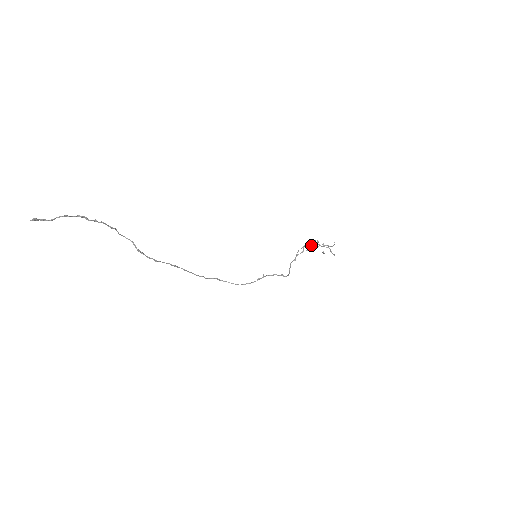
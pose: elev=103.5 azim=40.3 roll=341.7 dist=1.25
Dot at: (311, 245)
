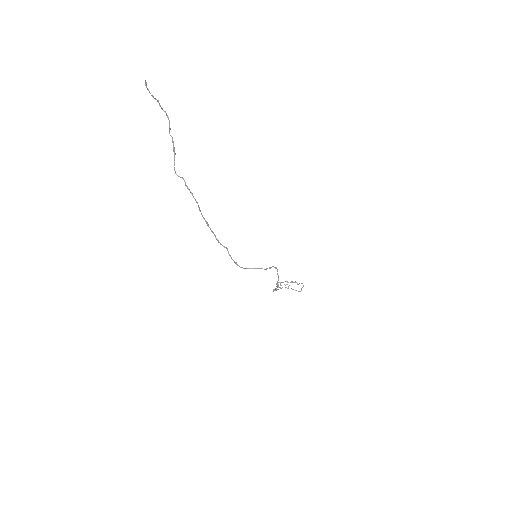
Dot at: occluded
